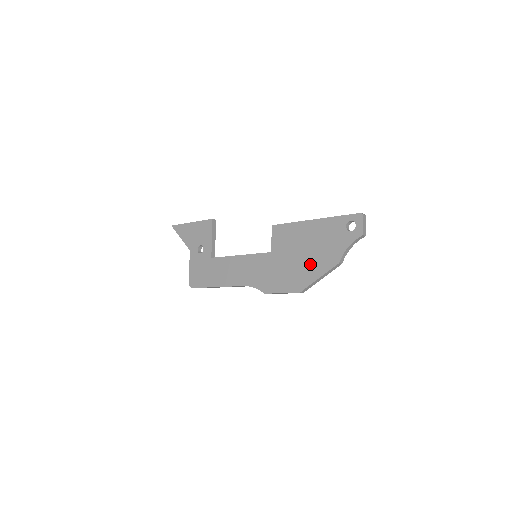
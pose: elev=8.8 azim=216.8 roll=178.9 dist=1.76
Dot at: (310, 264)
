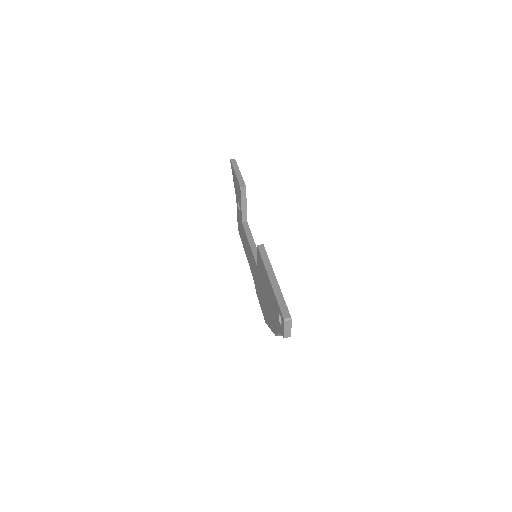
Dot at: (268, 311)
